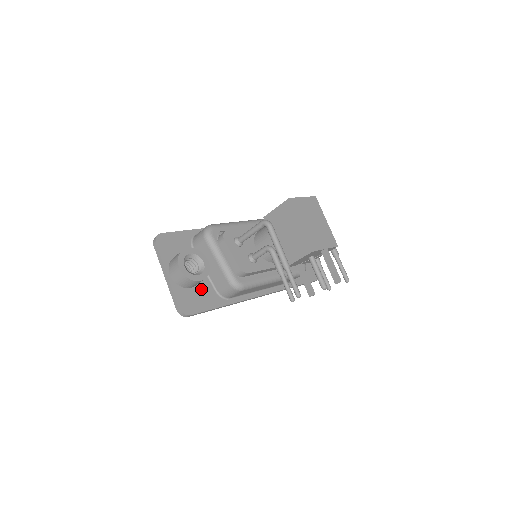
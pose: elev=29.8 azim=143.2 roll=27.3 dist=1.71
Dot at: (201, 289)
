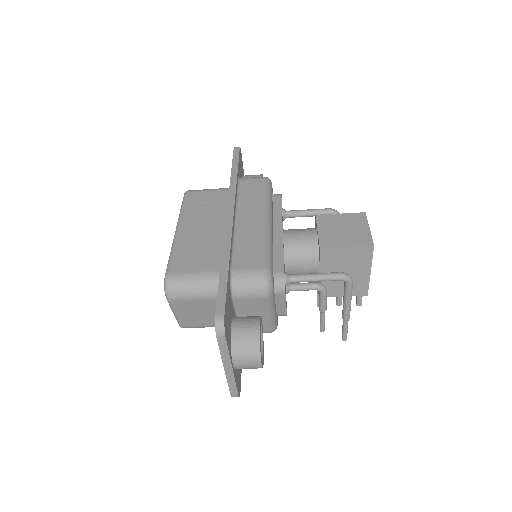
Dot at: occluded
